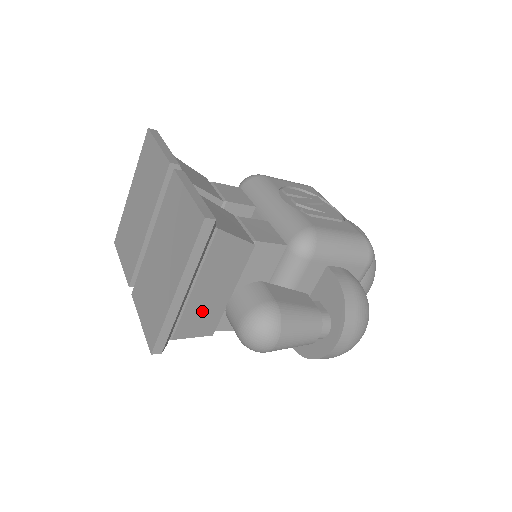
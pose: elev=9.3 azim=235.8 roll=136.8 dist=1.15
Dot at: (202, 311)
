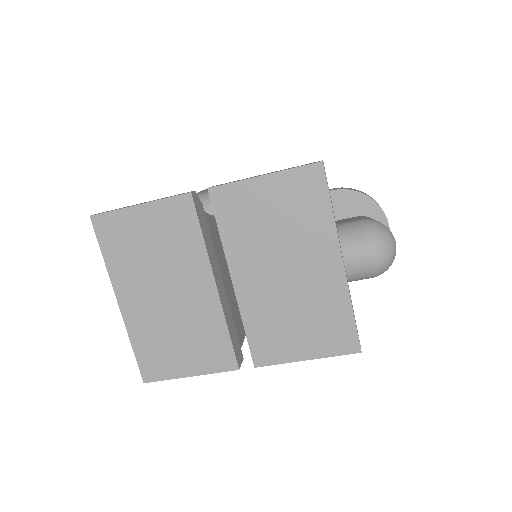
Dot at: occluded
